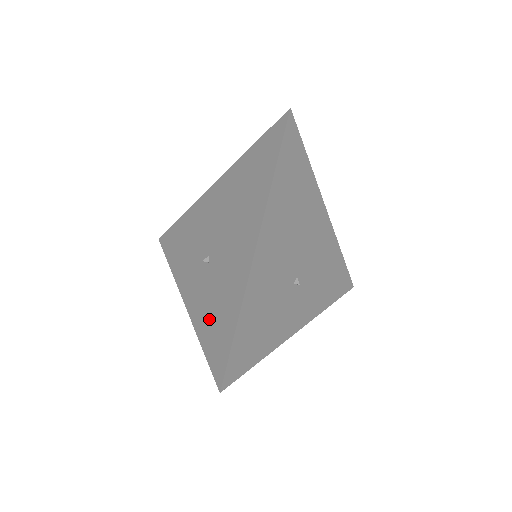
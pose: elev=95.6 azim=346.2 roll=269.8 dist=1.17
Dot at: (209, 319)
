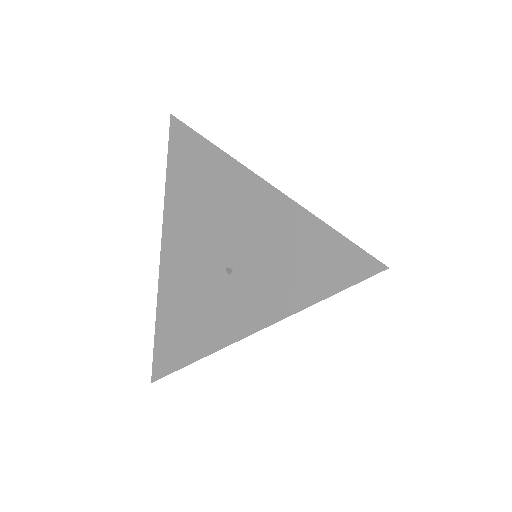
Dot at: (294, 278)
